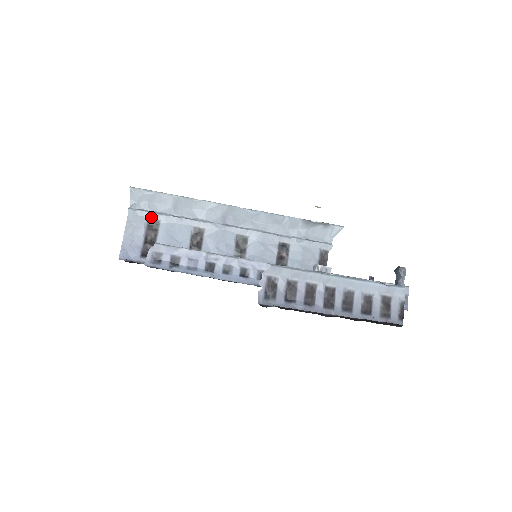
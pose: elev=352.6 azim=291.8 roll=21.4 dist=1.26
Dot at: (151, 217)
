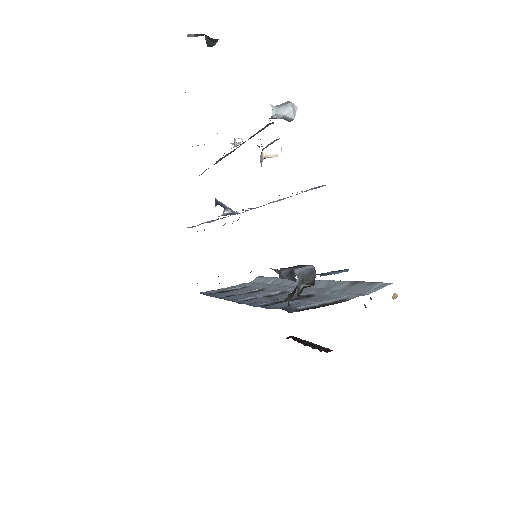
Dot at: (247, 286)
